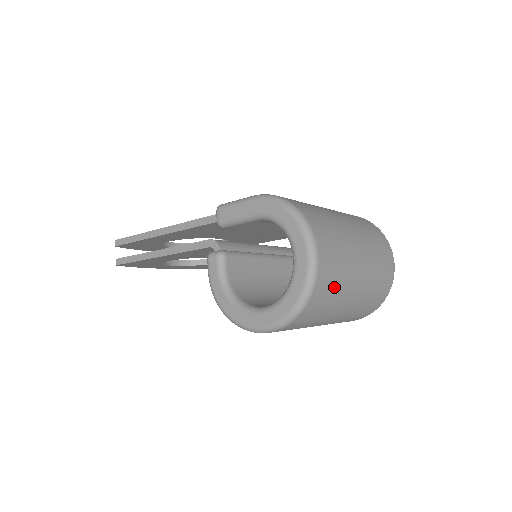
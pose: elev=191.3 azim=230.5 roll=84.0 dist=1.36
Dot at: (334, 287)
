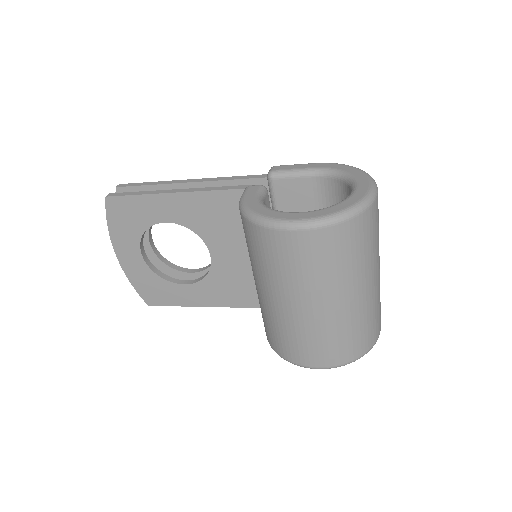
Dot at: (371, 239)
